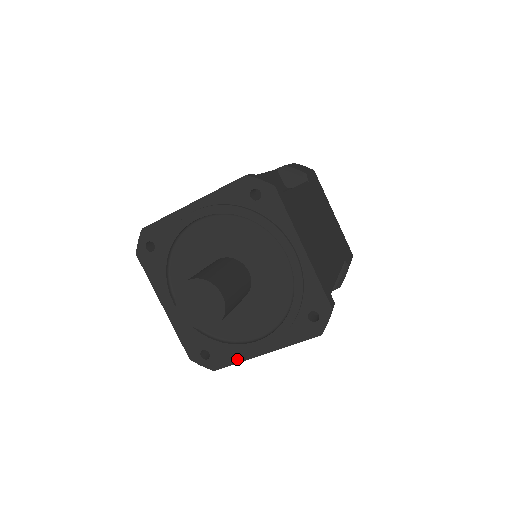
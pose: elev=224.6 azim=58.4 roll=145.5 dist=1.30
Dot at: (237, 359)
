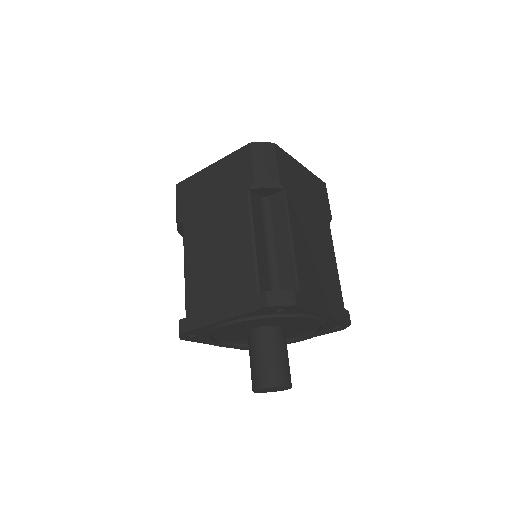
Dot at: occluded
